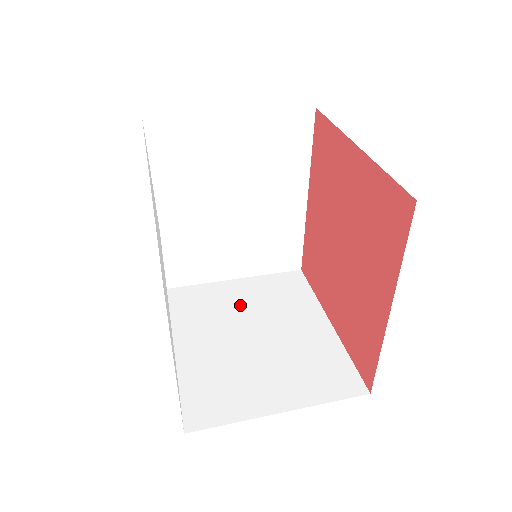
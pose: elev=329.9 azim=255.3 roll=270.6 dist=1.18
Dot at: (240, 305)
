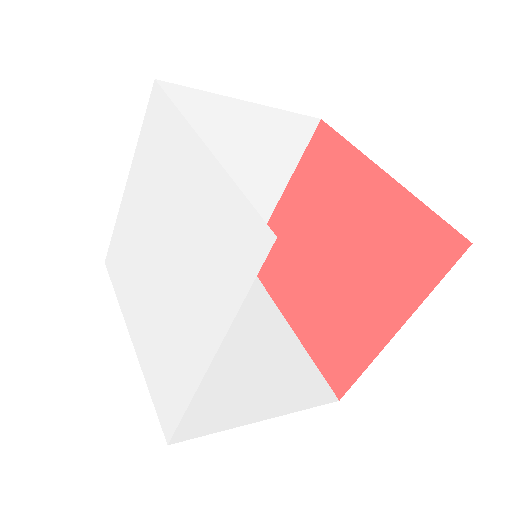
Dot at: occluded
